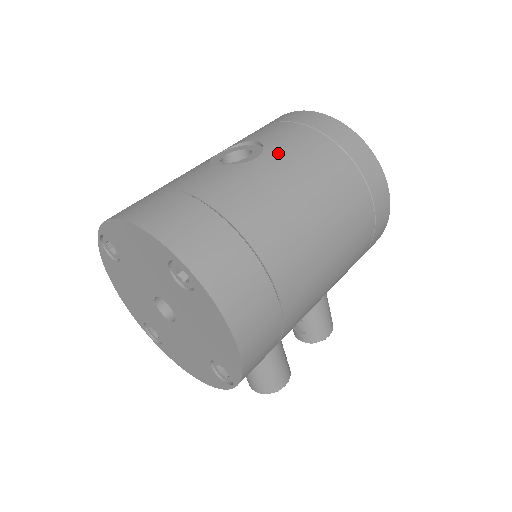
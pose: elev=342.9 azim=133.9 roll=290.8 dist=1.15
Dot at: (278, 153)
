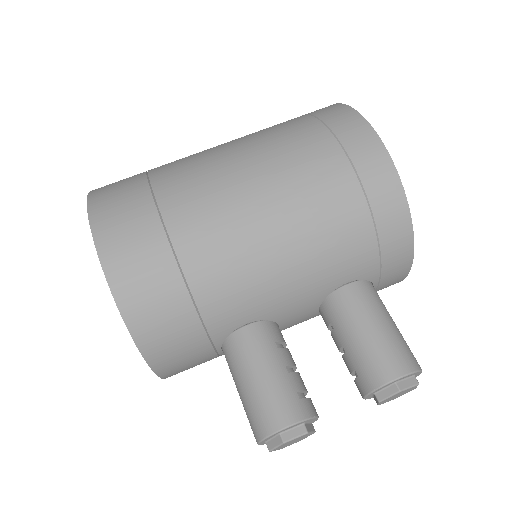
Dot at: occluded
